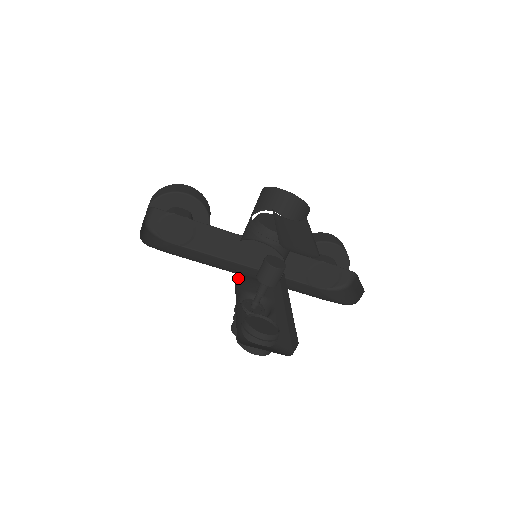
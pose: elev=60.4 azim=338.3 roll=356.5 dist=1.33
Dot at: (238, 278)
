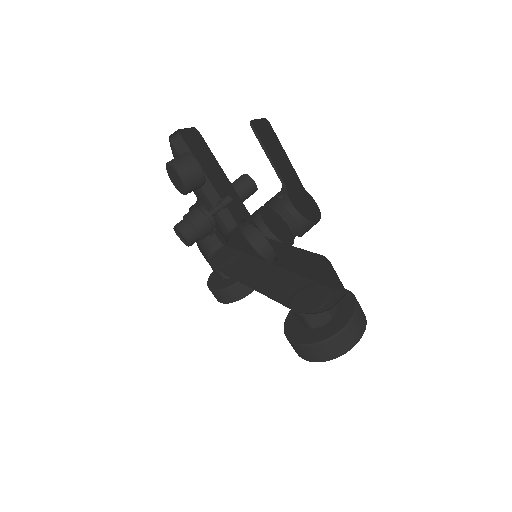
Dot at: (223, 232)
